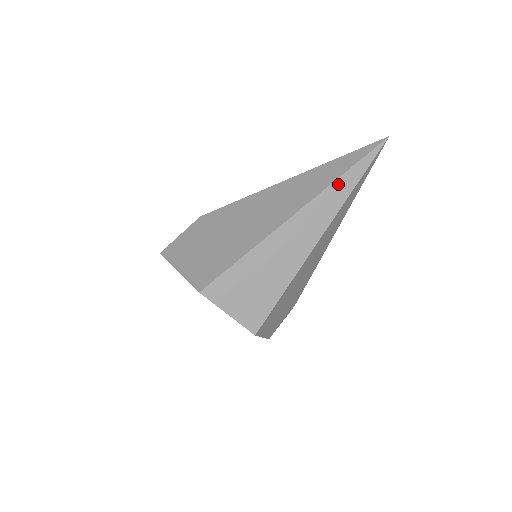
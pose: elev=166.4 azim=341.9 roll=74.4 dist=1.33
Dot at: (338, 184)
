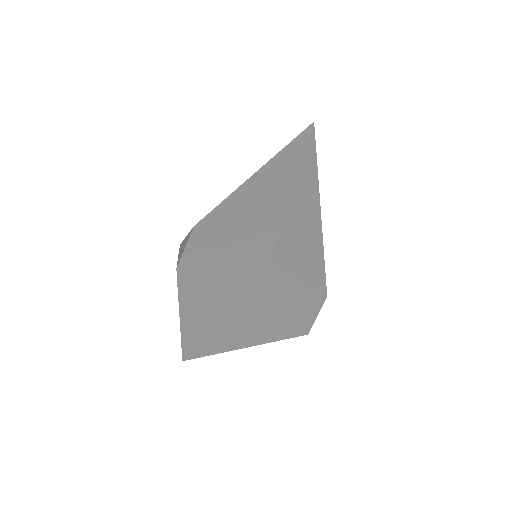
Dot at: (307, 154)
